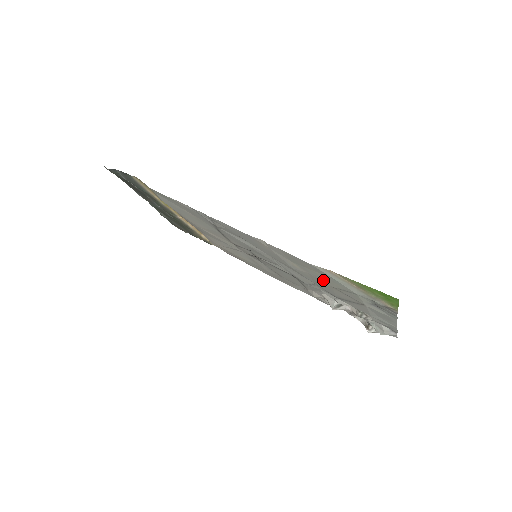
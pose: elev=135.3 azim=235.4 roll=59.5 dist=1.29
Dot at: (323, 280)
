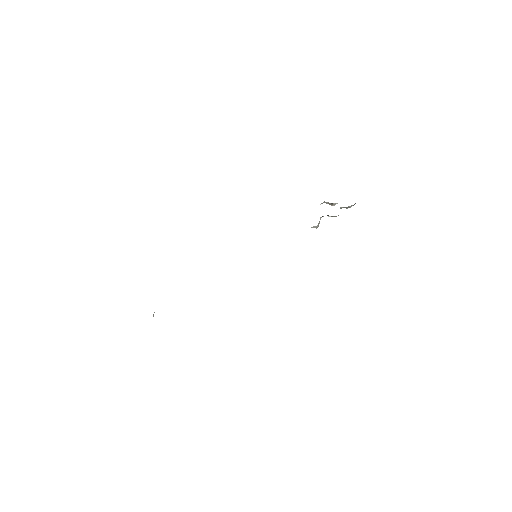
Dot at: occluded
